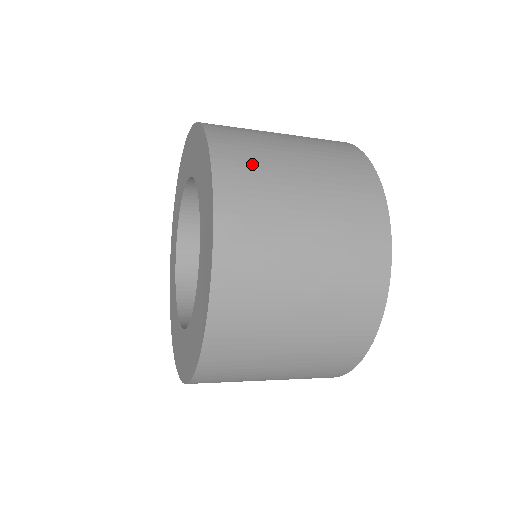
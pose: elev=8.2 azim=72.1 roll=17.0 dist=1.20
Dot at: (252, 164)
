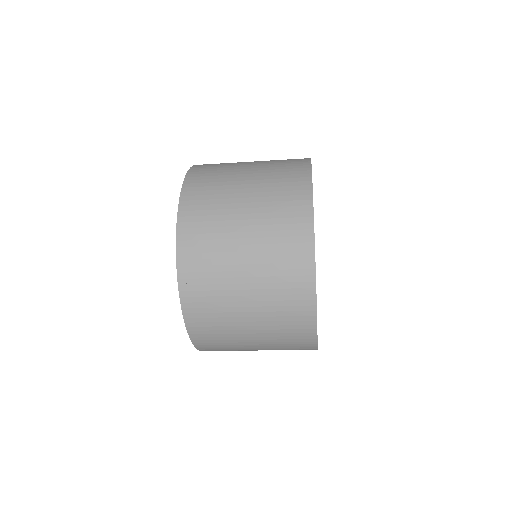
Dot at: (206, 261)
